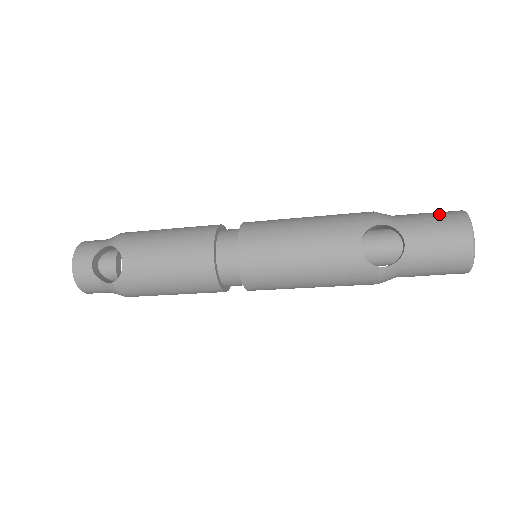
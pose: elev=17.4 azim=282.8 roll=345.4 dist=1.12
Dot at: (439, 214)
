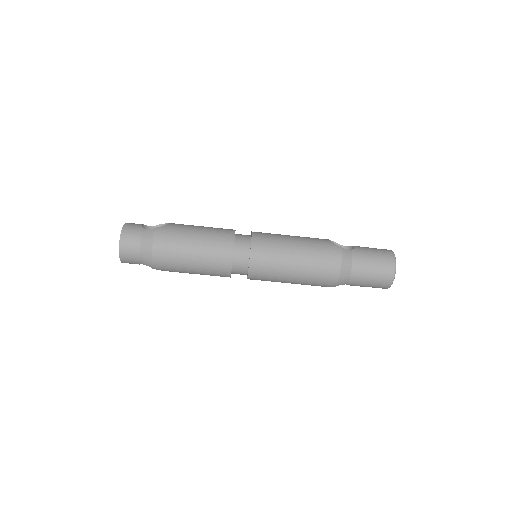
Dot at: occluded
